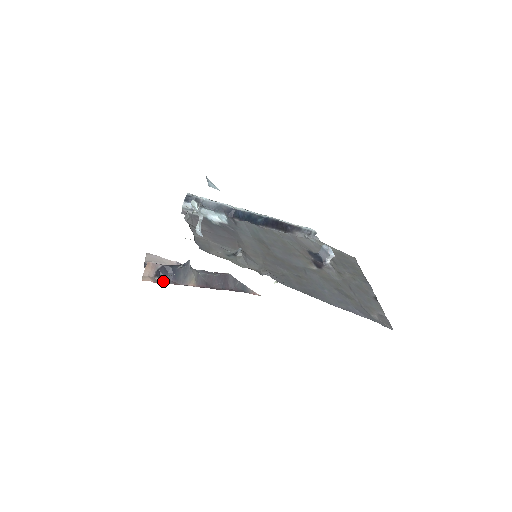
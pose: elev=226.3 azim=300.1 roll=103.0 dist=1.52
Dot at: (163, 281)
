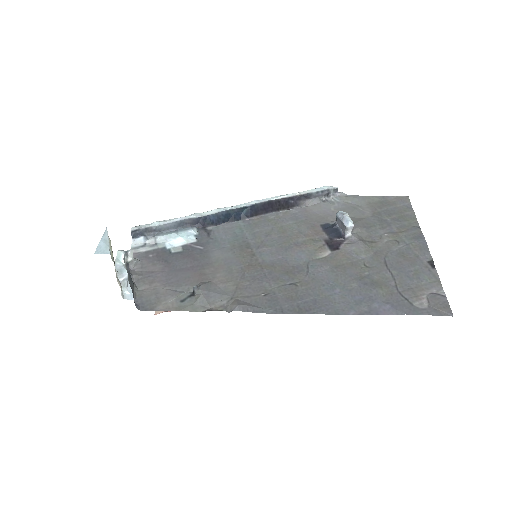
Dot at: occluded
